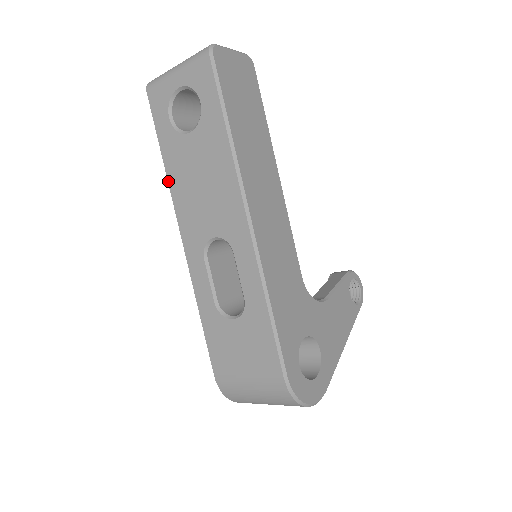
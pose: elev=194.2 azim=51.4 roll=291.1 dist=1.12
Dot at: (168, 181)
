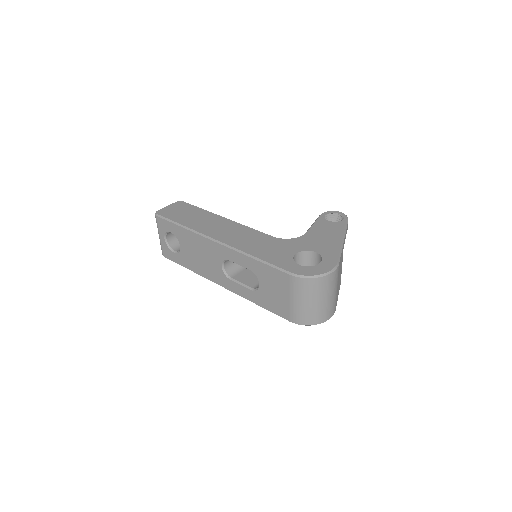
Dot at: (197, 273)
